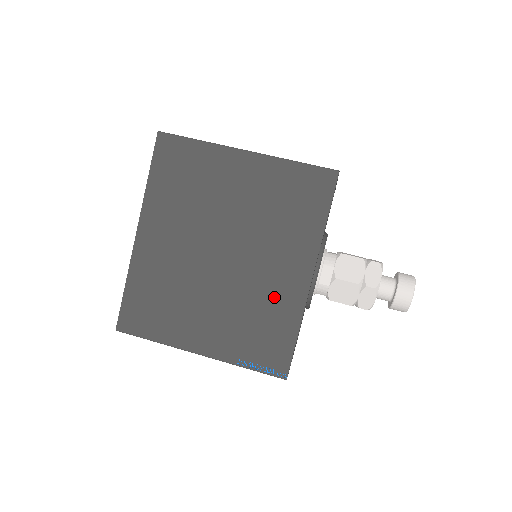
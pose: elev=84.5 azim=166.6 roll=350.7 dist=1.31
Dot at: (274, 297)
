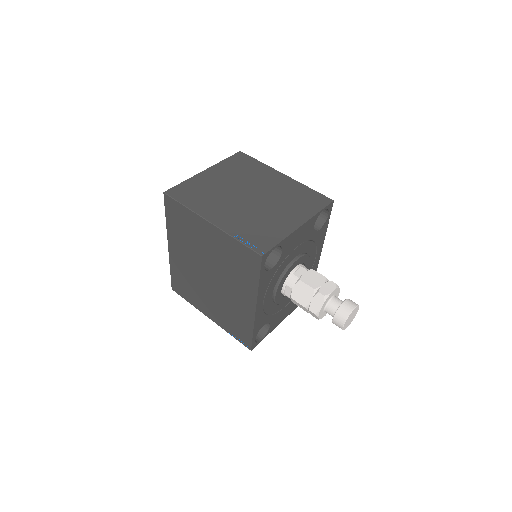
Dot at: (238, 309)
